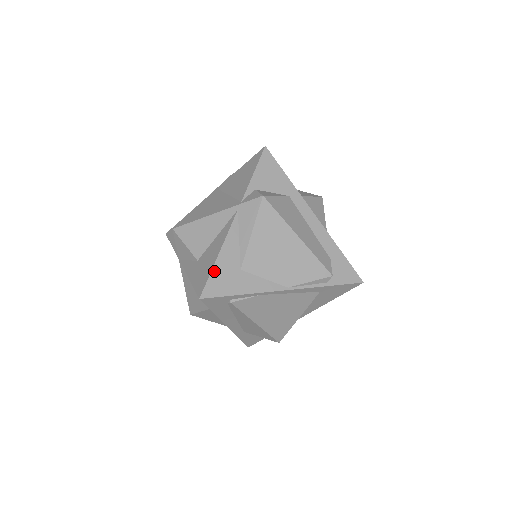
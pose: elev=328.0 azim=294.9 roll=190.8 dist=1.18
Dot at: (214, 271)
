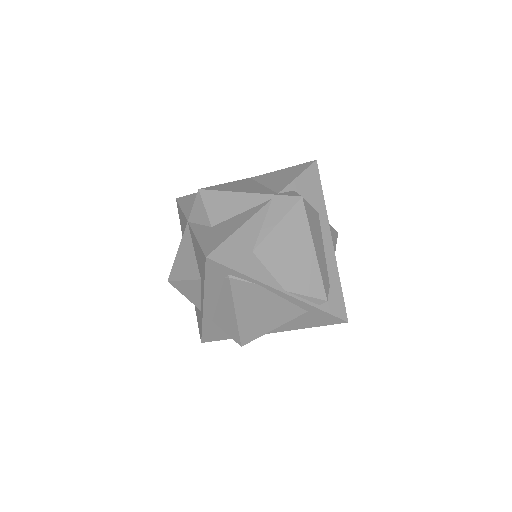
Dot at: (230, 240)
